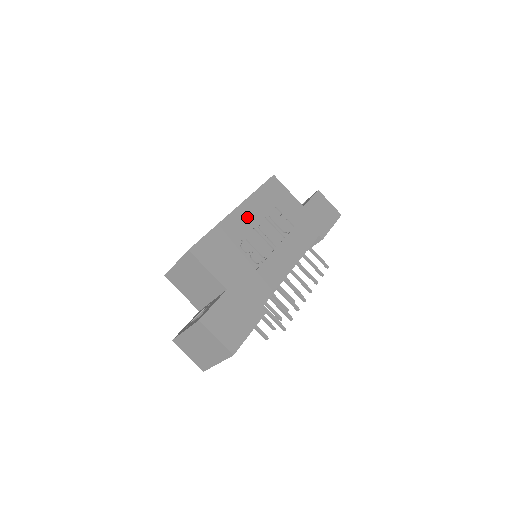
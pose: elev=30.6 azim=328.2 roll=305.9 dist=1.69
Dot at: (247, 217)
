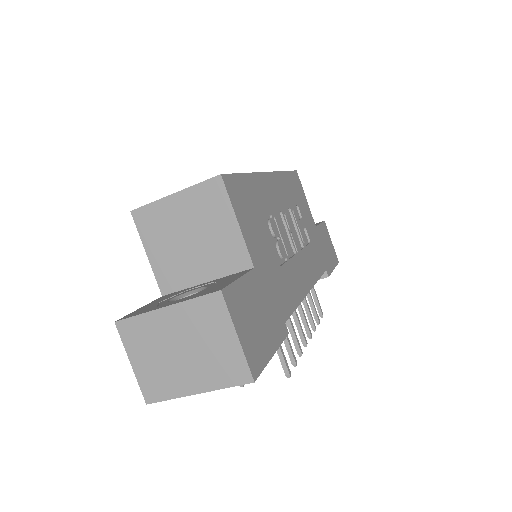
Dot at: (276, 192)
